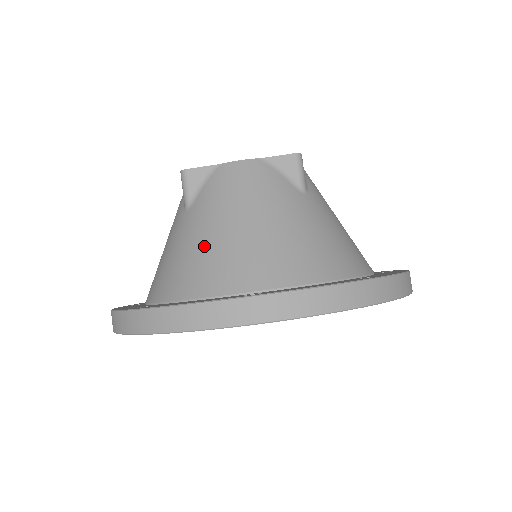
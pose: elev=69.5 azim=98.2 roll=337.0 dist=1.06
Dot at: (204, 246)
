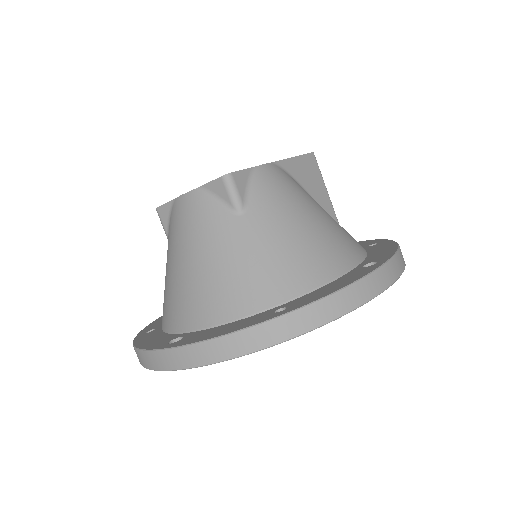
Dot at: (168, 283)
